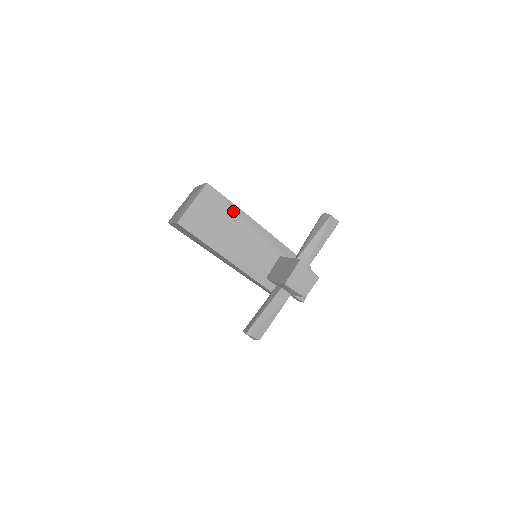
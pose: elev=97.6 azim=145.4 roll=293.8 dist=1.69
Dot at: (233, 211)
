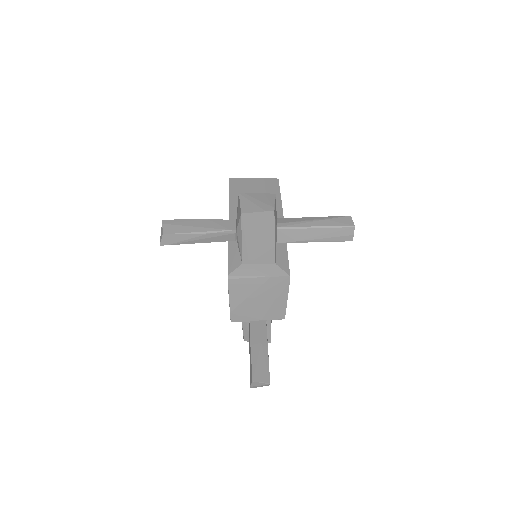
Dot at: occluded
